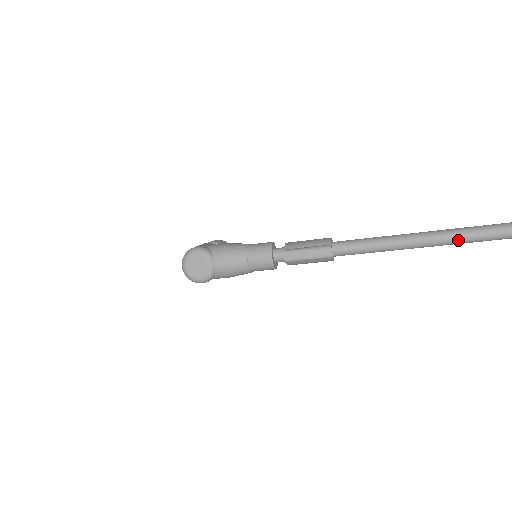
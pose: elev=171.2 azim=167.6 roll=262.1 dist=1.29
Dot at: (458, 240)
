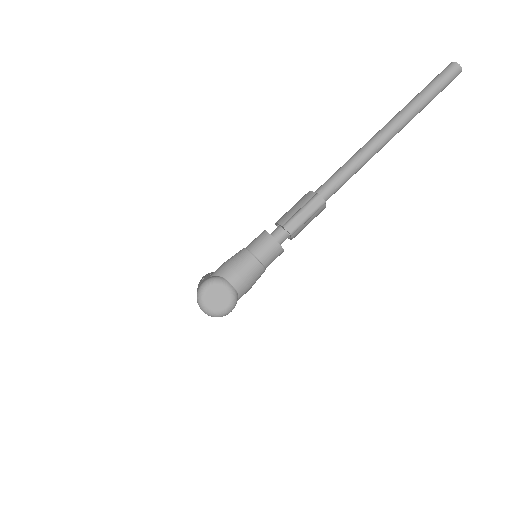
Dot at: (403, 123)
